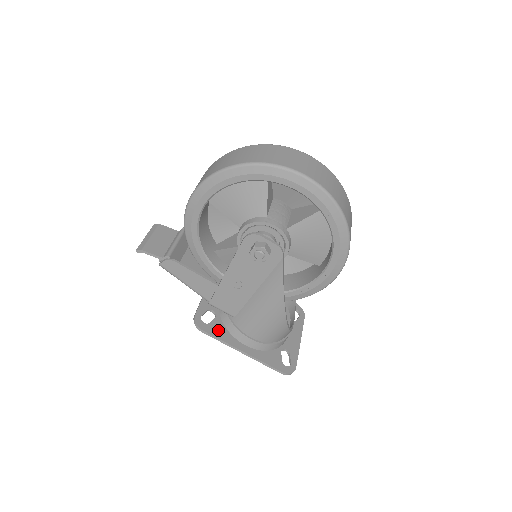
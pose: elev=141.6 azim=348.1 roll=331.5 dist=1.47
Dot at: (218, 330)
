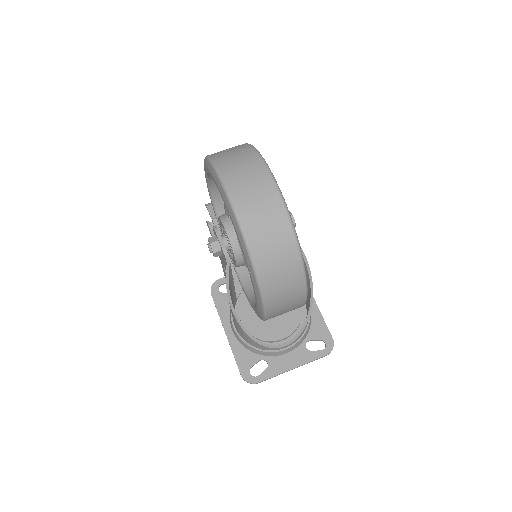
Dot at: (224, 302)
